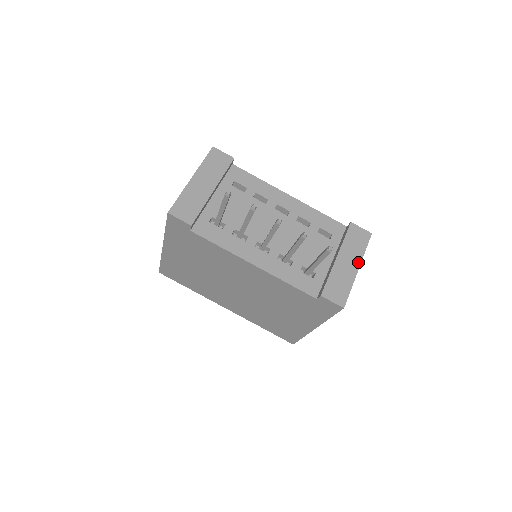
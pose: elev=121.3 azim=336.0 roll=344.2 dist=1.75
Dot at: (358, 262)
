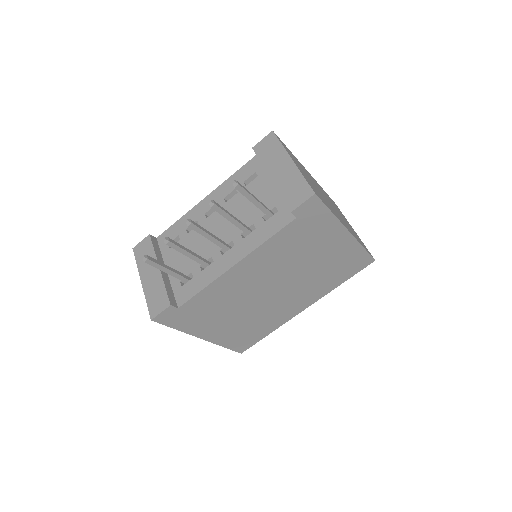
Dot at: (286, 158)
